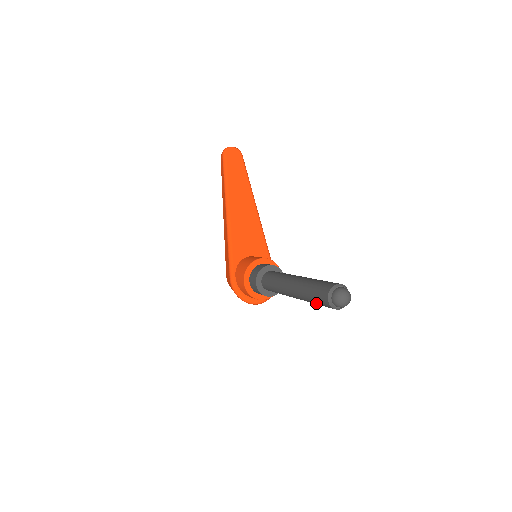
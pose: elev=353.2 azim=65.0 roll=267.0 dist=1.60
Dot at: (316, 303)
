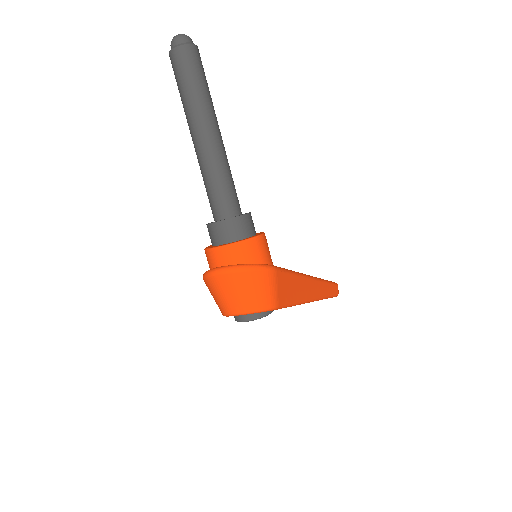
Dot at: (178, 86)
